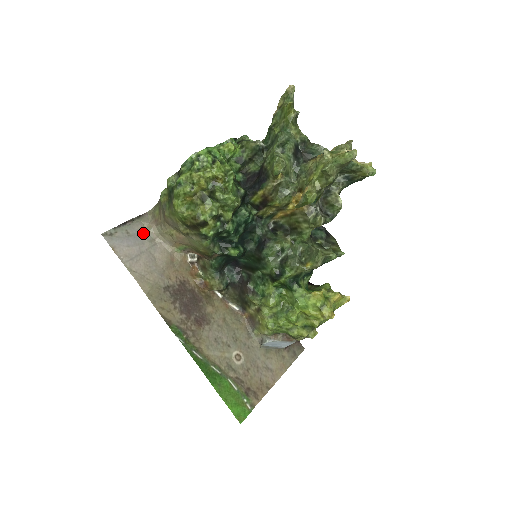
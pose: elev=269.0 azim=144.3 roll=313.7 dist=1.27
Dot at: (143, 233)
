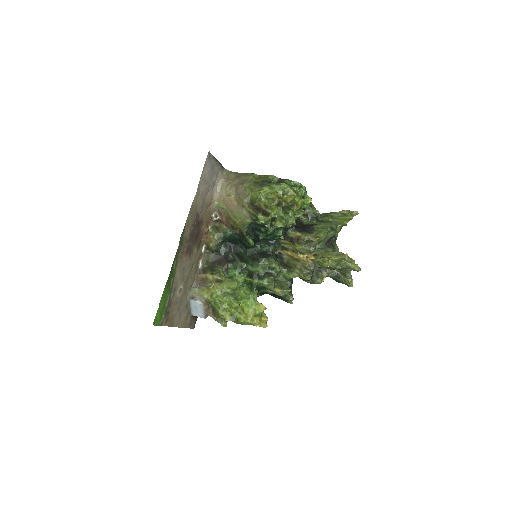
Dot at: (216, 175)
